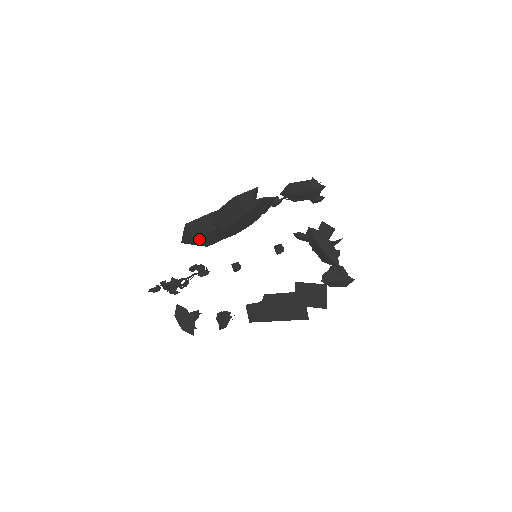
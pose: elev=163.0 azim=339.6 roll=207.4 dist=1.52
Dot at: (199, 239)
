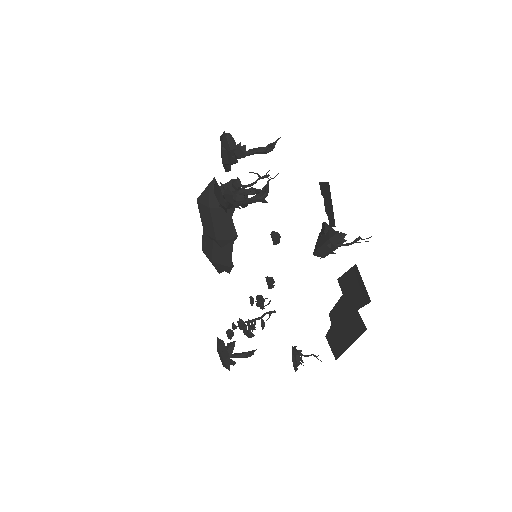
Dot at: (216, 261)
